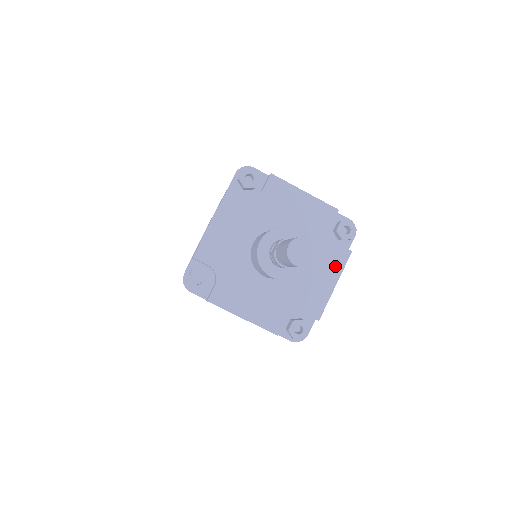
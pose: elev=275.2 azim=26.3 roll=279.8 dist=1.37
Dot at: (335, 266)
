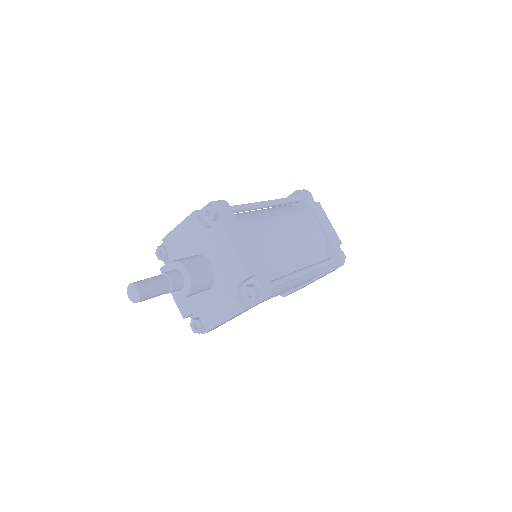
Dot at: (223, 239)
